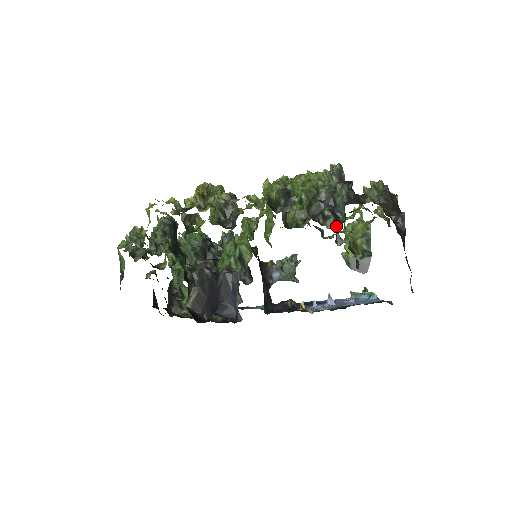
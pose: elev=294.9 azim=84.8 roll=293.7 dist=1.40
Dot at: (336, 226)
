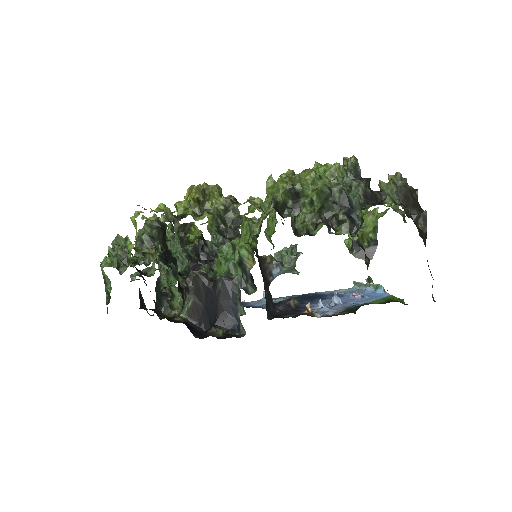
Dot at: (352, 231)
